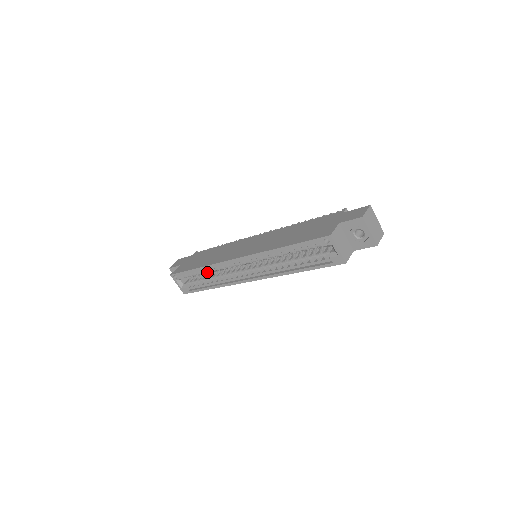
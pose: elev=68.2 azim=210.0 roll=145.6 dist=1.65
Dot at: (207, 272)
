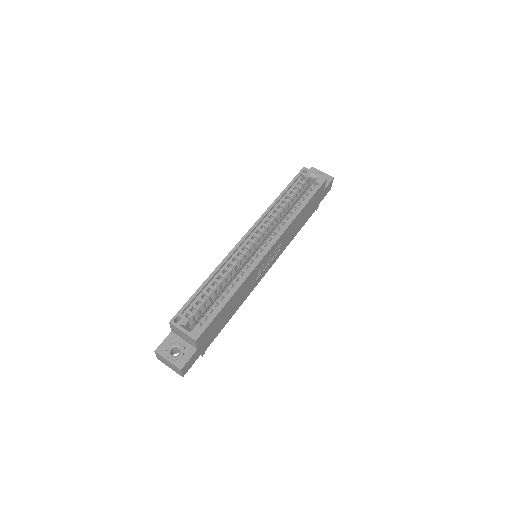
Dot at: (218, 283)
